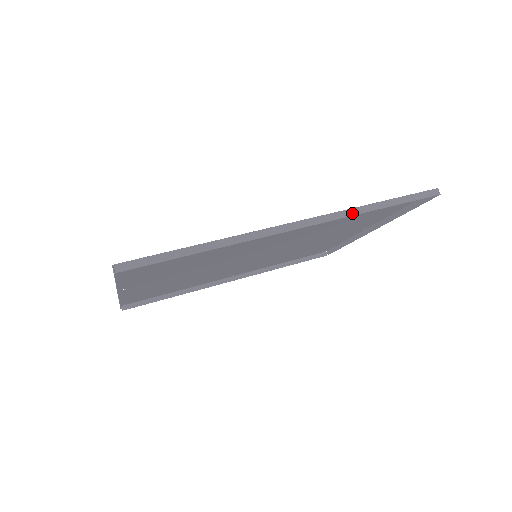
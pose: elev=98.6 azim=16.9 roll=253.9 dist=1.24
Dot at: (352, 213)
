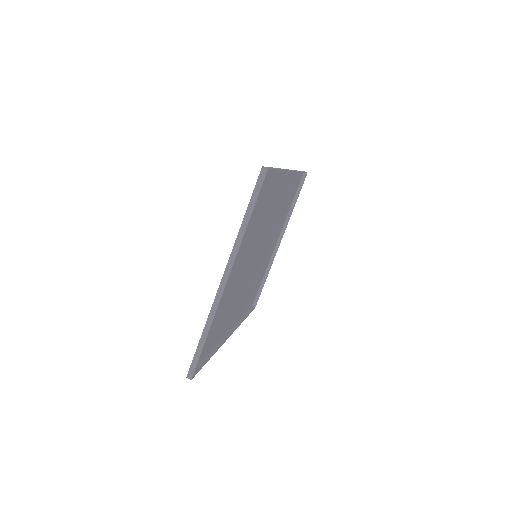
Dot at: occluded
